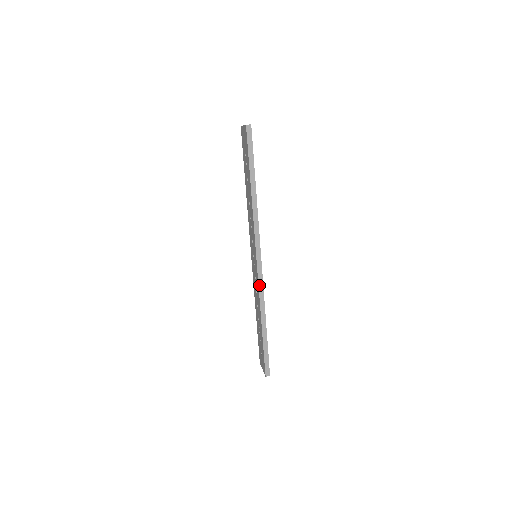
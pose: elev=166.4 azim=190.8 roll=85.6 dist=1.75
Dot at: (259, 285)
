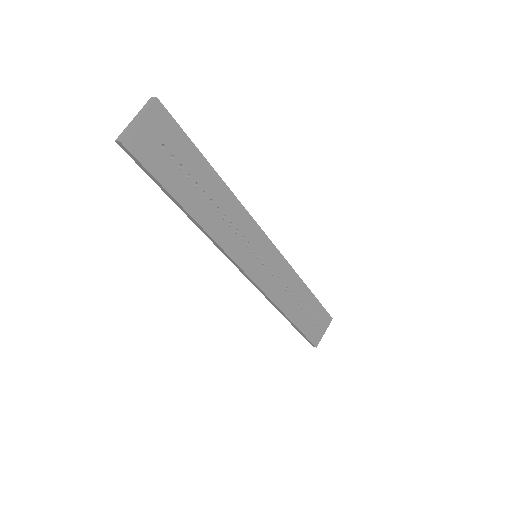
Dot at: (260, 291)
